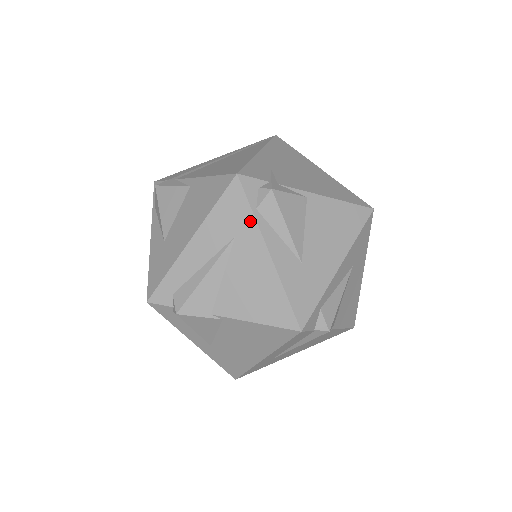
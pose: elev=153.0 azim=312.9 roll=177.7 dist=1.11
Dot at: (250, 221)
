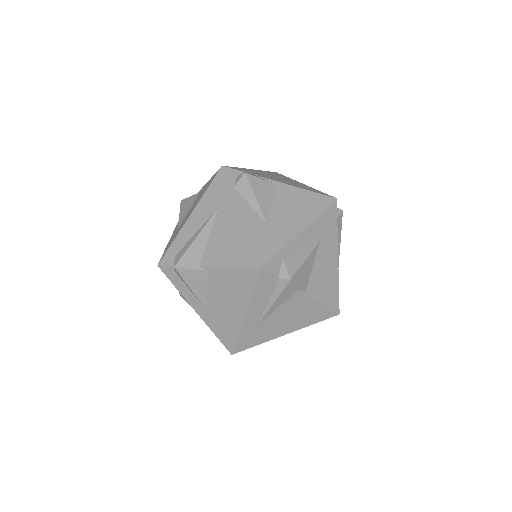
Dot at: (229, 195)
